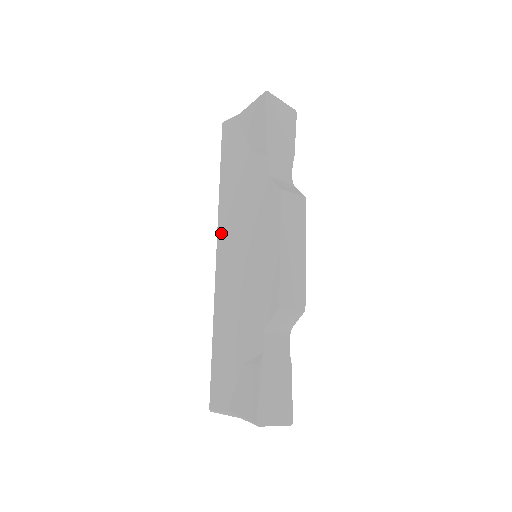
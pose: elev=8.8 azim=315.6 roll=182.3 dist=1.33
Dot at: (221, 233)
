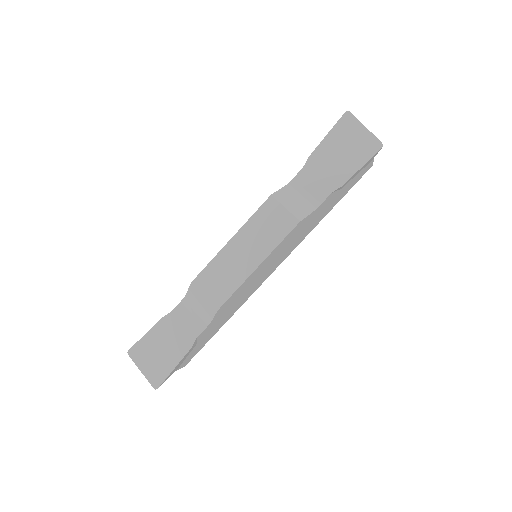
Dot at: occluded
